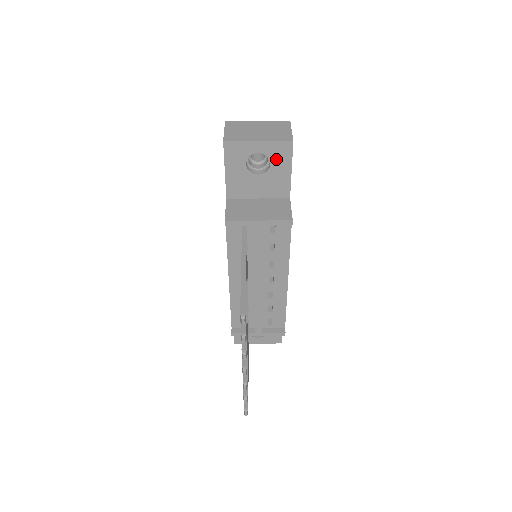
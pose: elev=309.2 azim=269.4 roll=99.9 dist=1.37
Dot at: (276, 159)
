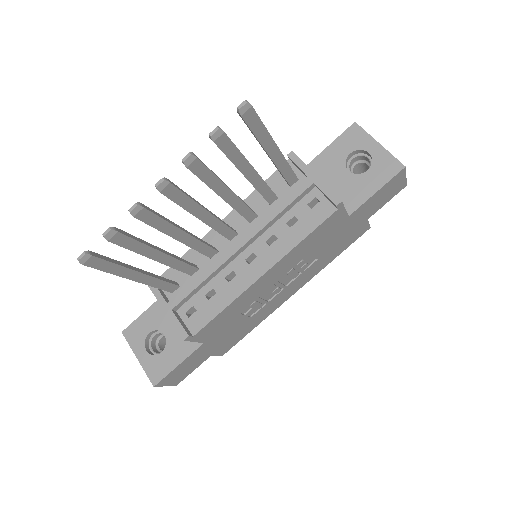
Dot at: (376, 170)
